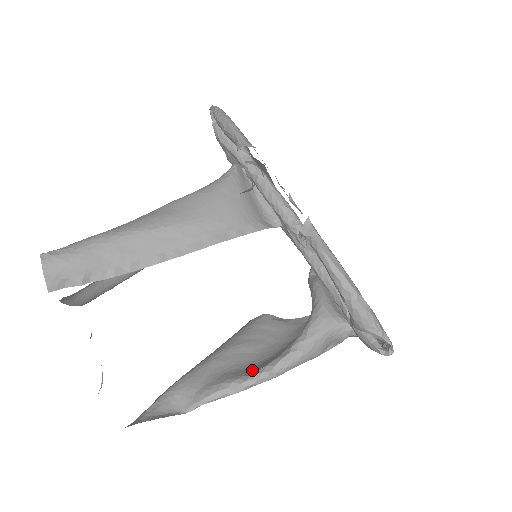
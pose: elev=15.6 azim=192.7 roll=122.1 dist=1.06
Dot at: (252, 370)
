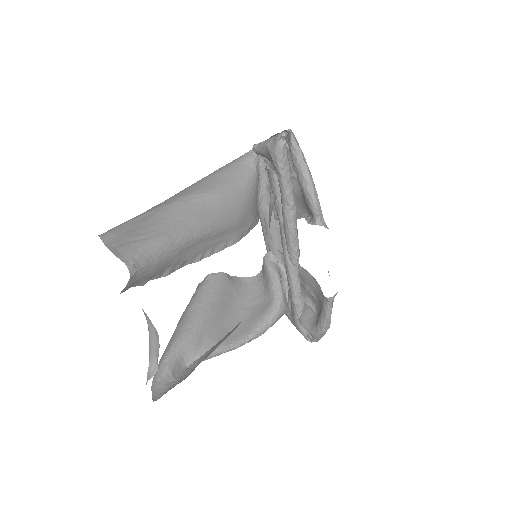
Dot at: (232, 338)
